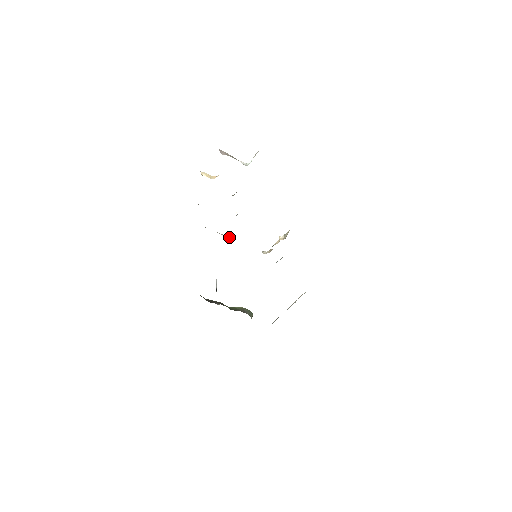
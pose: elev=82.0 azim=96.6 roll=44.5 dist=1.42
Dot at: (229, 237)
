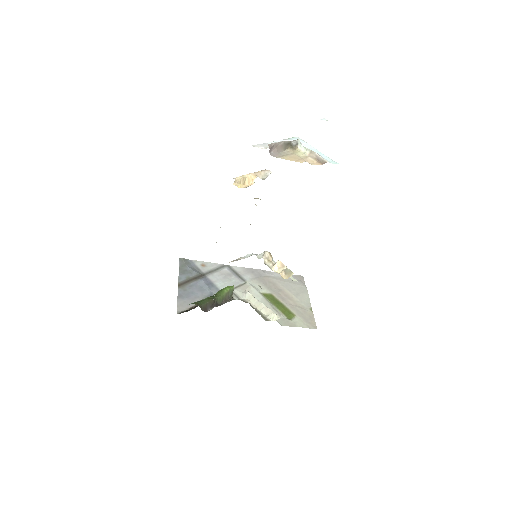
Dot at: occluded
